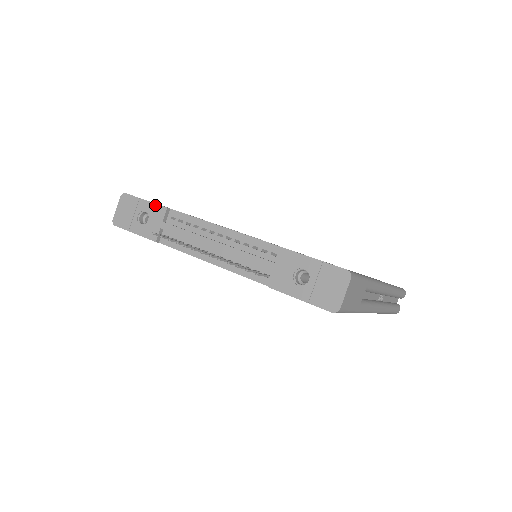
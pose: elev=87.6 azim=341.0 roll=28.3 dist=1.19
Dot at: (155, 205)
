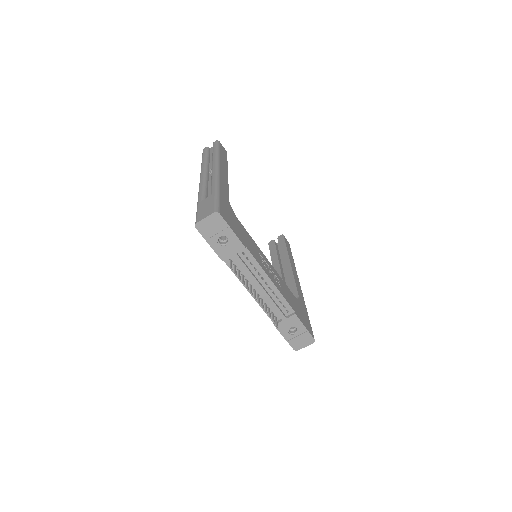
Dot at: (238, 240)
